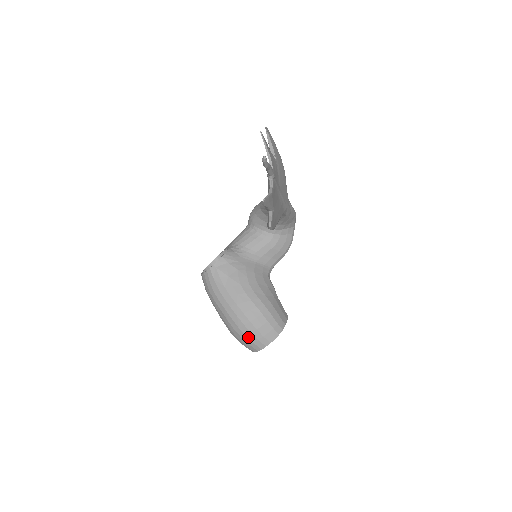
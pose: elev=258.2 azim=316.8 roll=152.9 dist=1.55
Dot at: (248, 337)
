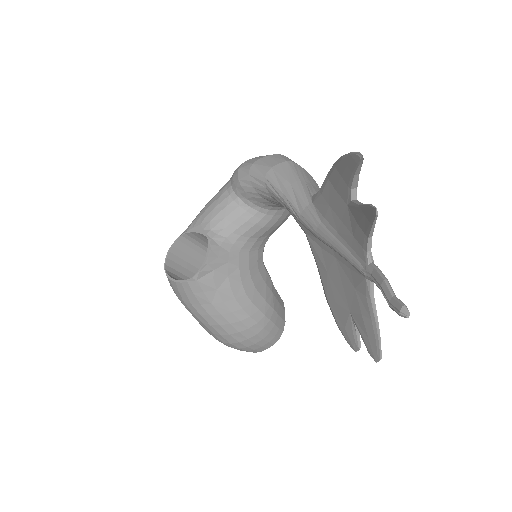
Dot at: (241, 349)
